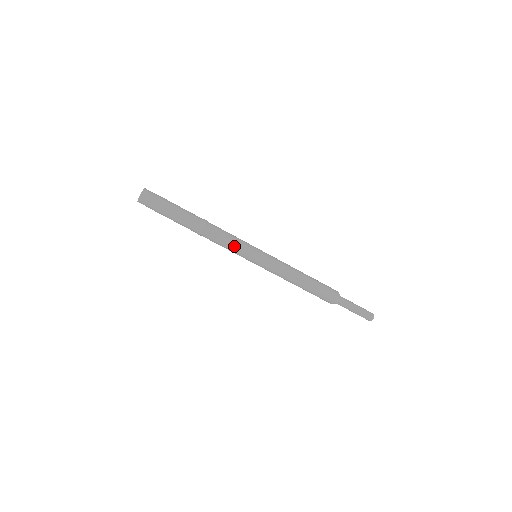
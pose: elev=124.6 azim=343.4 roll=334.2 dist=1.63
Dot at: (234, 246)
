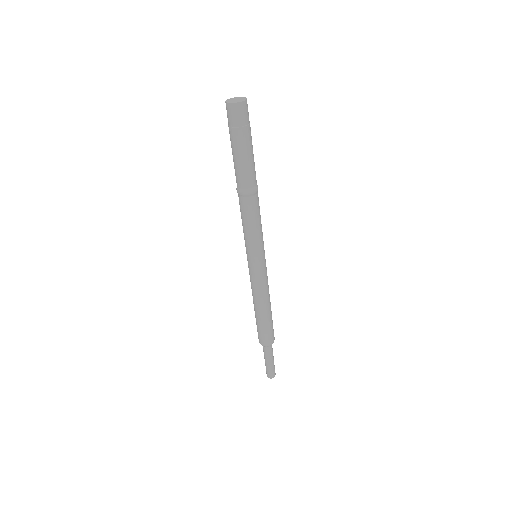
Dot at: (252, 234)
